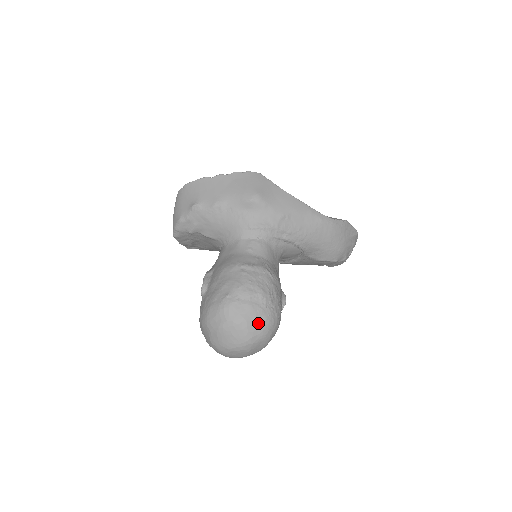
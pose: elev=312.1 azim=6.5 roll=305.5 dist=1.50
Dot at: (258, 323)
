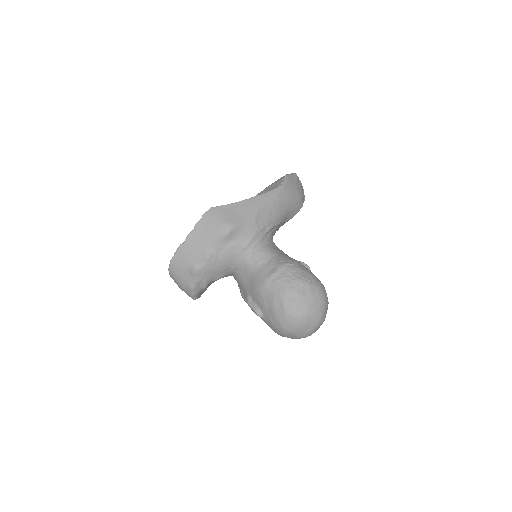
Dot at: (316, 300)
